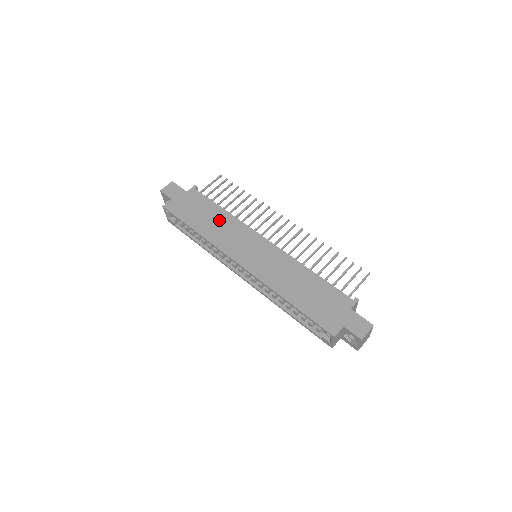
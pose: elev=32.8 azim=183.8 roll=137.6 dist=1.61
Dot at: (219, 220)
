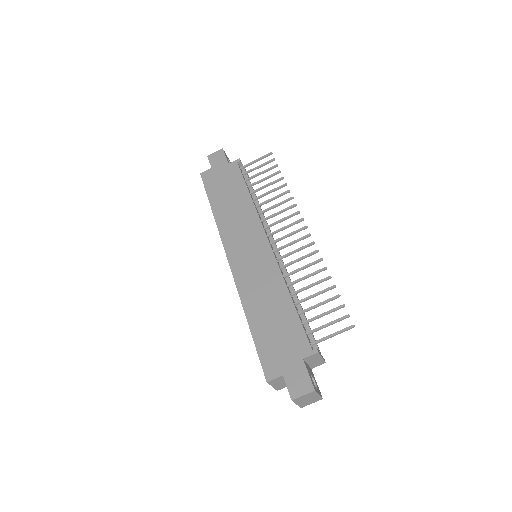
Dot at: (238, 204)
